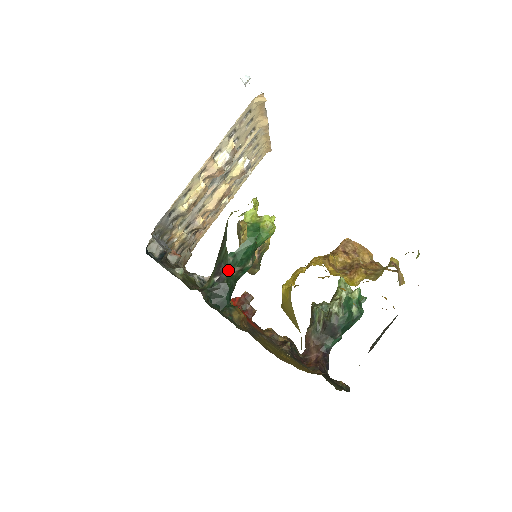
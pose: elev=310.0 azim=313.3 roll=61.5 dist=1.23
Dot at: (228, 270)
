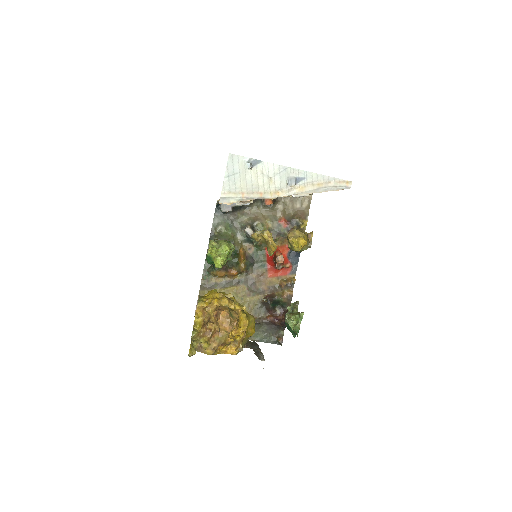
Dot at: occluded
